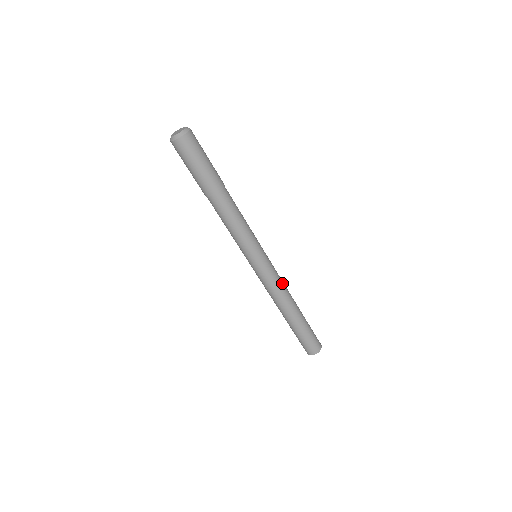
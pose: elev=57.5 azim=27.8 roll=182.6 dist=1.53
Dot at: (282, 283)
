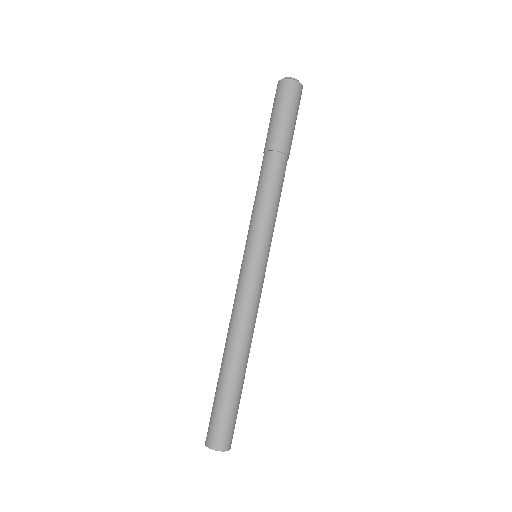
Dot at: (252, 310)
